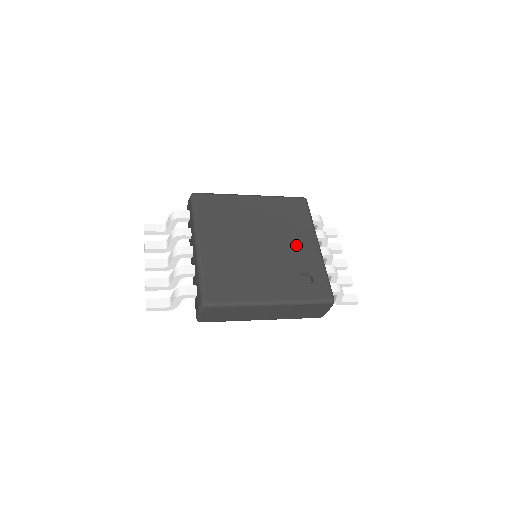
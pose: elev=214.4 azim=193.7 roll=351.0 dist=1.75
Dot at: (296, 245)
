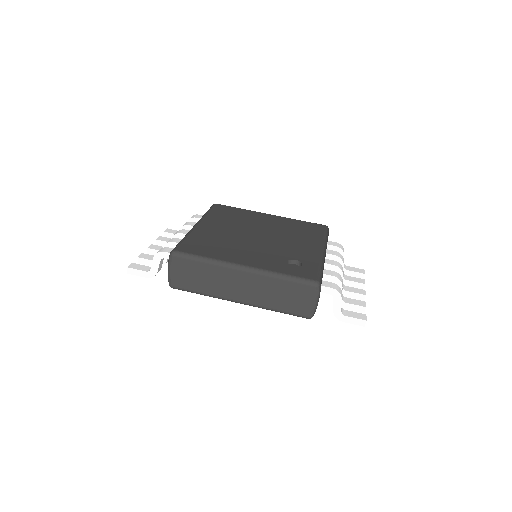
Dot at: (297, 244)
